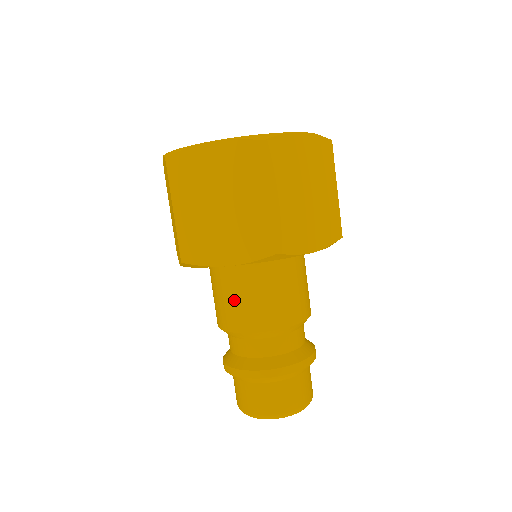
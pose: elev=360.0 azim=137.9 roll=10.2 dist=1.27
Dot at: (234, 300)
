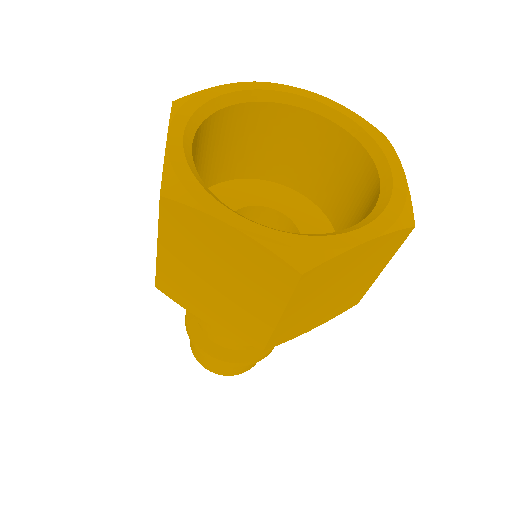
Dot at: occluded
